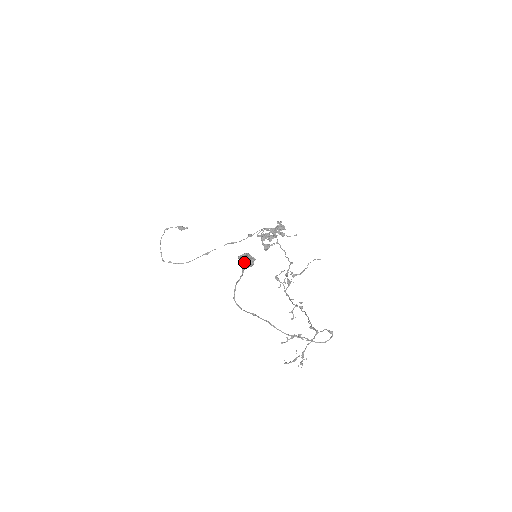
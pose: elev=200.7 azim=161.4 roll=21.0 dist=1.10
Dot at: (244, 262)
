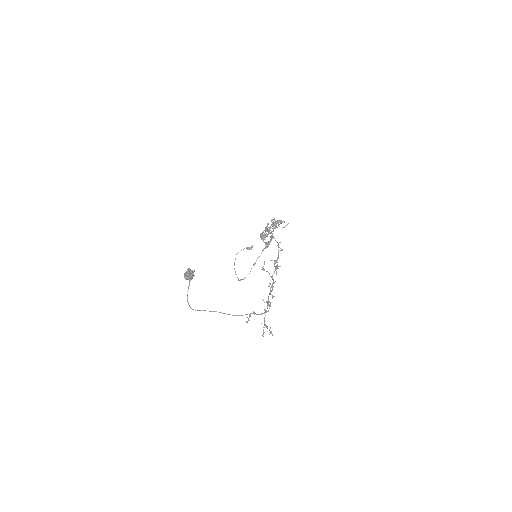
Dot at: (185, 276)
